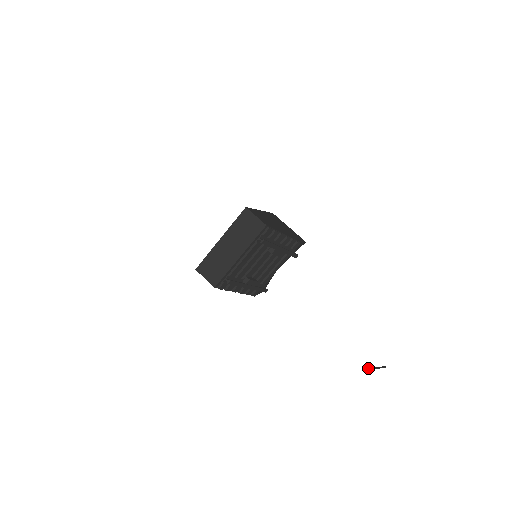
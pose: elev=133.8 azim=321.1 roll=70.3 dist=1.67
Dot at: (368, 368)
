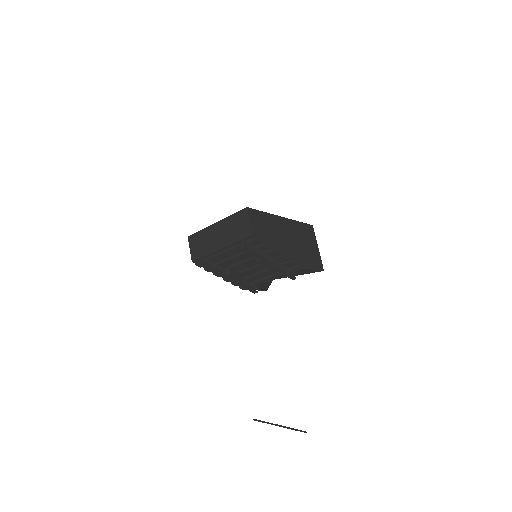
Dot at: occluded
